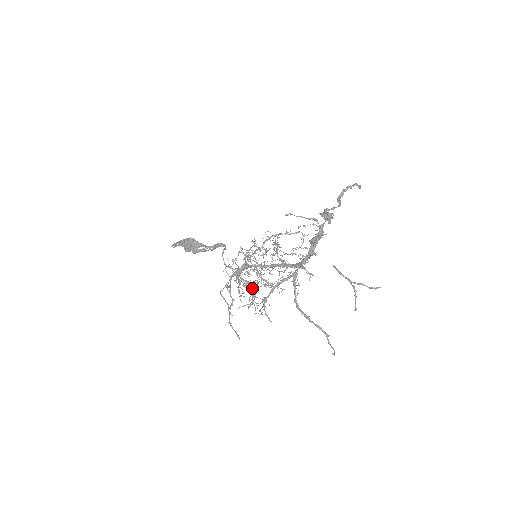
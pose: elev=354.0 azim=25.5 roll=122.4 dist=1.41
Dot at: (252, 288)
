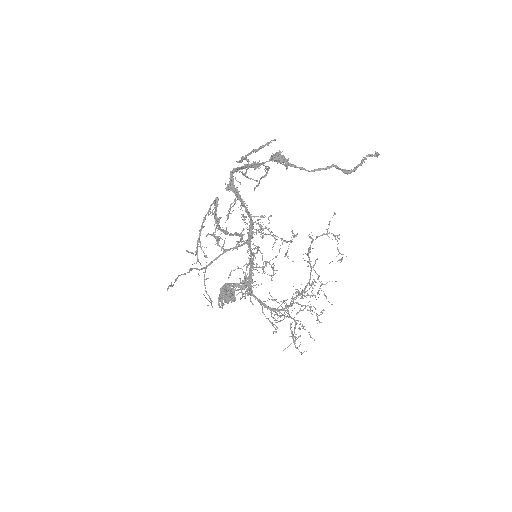
Dot at: (295, 322)
